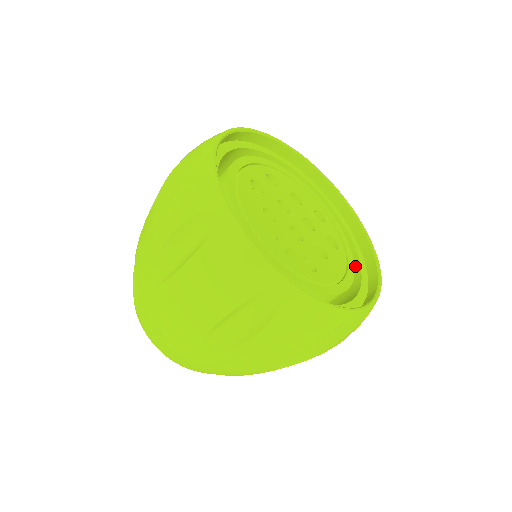
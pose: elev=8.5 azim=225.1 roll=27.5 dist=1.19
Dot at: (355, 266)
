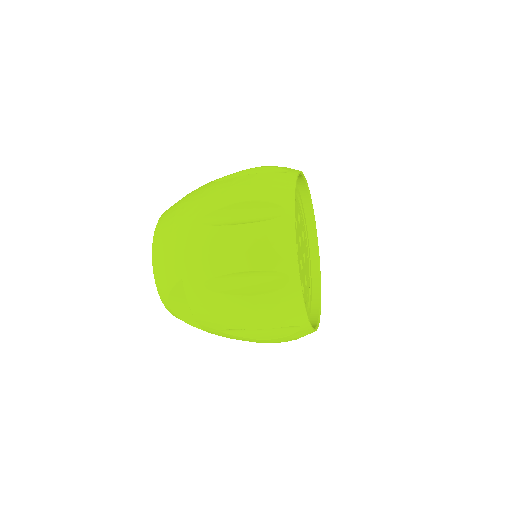
Dot at: occluded
